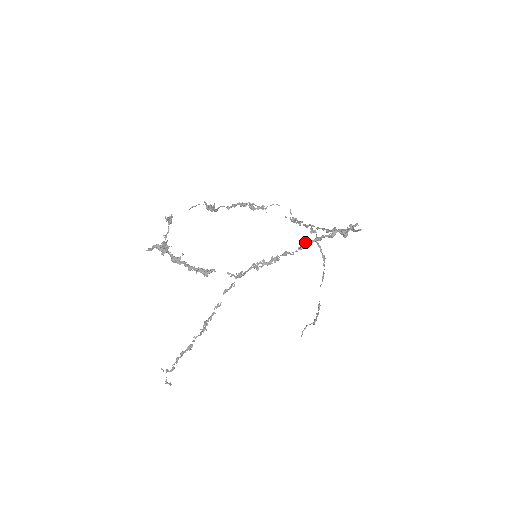
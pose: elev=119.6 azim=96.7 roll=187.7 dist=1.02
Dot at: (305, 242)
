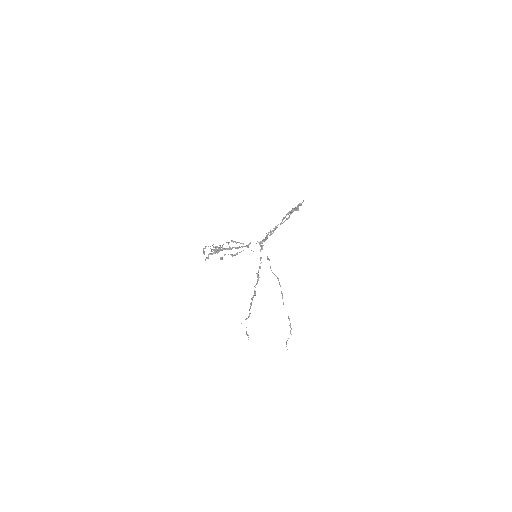
Dot at: (284, 217)
